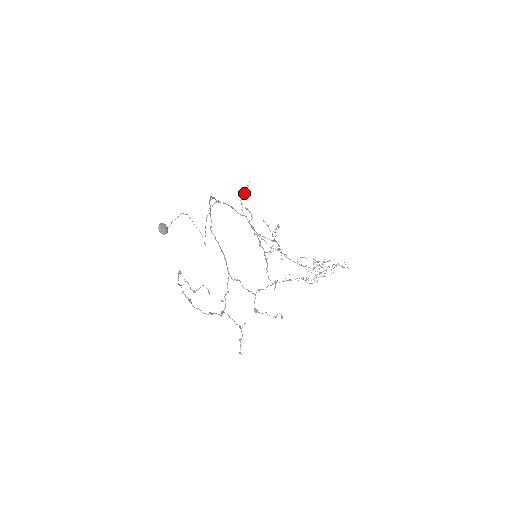
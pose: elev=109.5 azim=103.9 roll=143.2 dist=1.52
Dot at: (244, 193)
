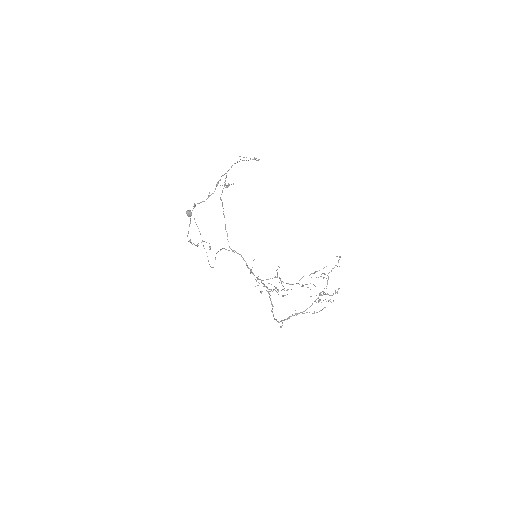
Dot at: occluded
